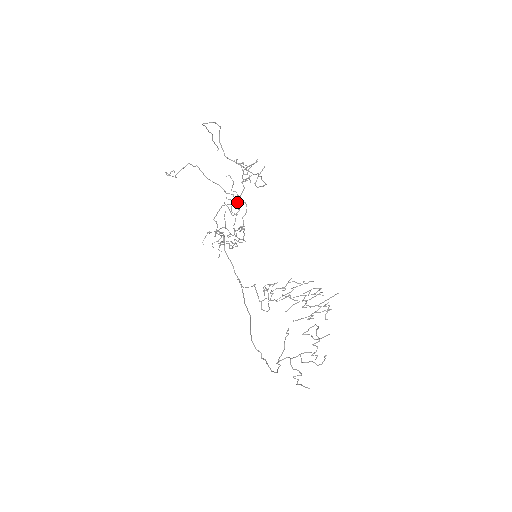
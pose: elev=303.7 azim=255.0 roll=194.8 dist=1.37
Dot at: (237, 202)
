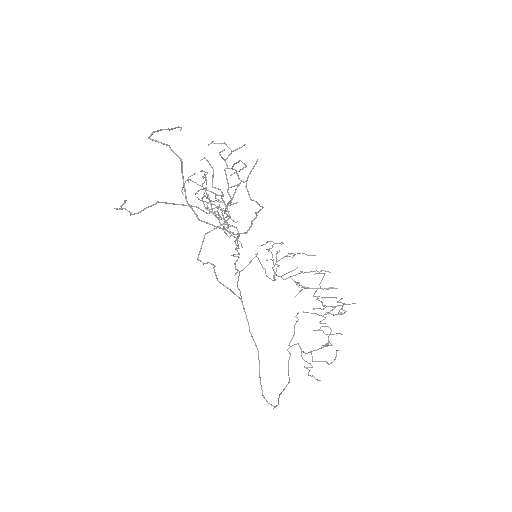
Dot at: (224, 222)
